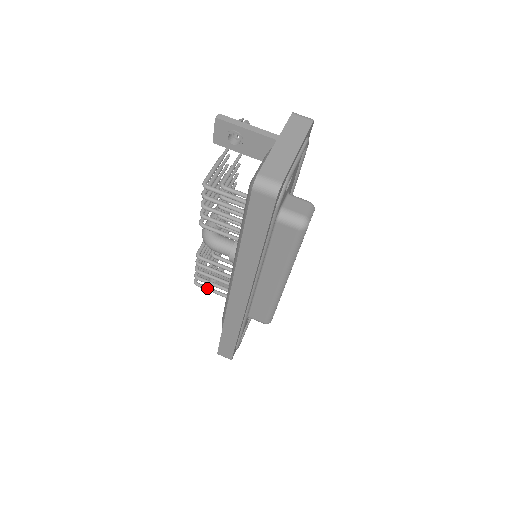
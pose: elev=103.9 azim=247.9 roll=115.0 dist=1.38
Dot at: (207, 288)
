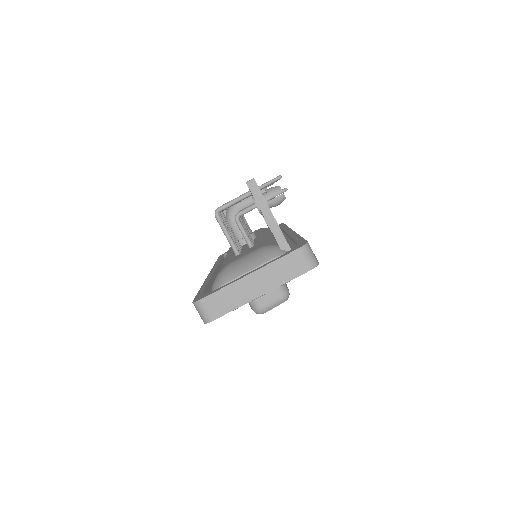
Dot at: occluded
